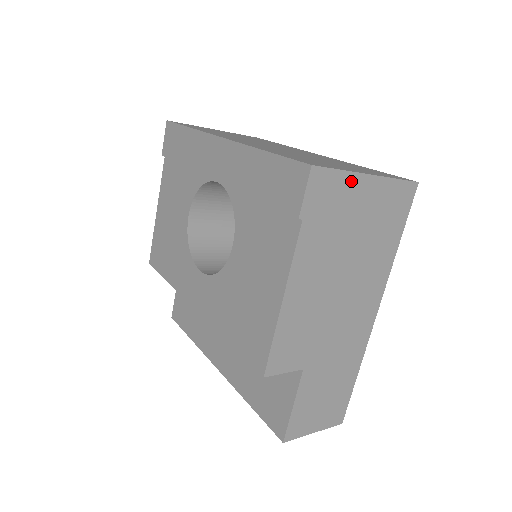
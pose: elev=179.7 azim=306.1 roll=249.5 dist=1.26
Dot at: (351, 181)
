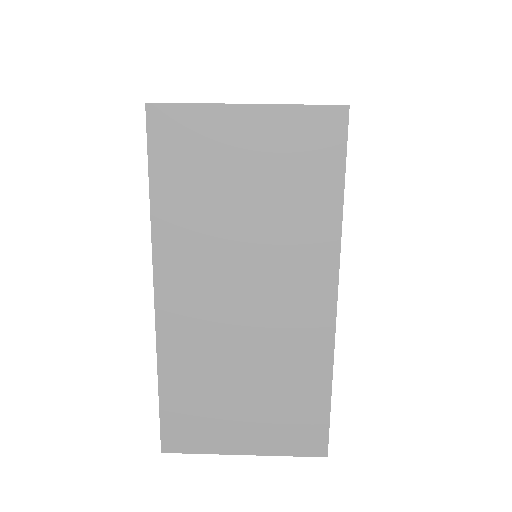
Dot at: occluded
